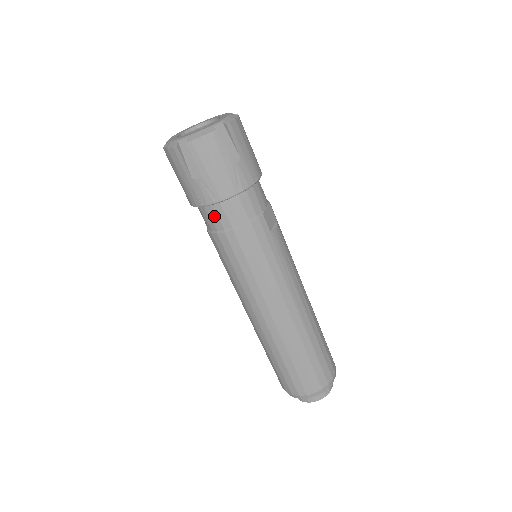
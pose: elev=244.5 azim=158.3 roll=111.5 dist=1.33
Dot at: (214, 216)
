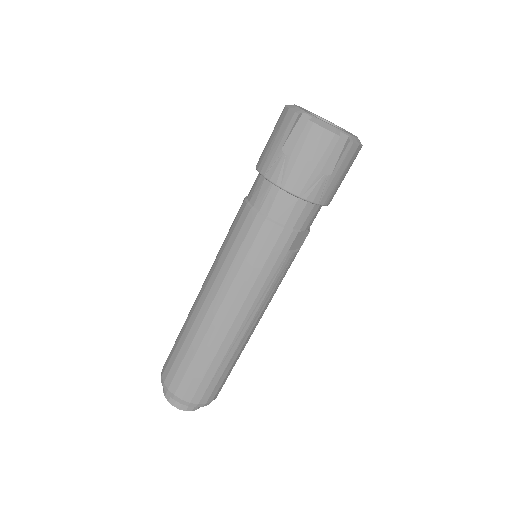
Dot at: (264, 193)
